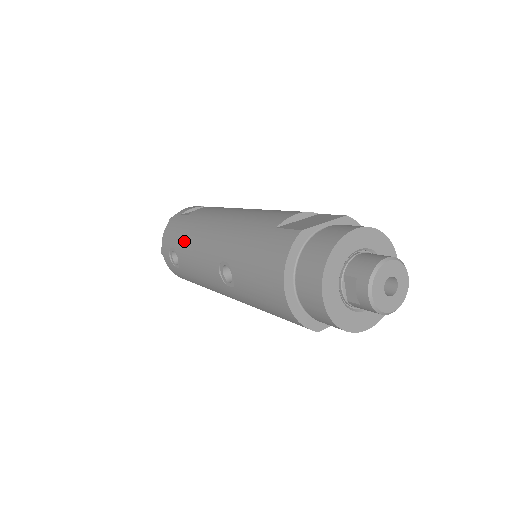
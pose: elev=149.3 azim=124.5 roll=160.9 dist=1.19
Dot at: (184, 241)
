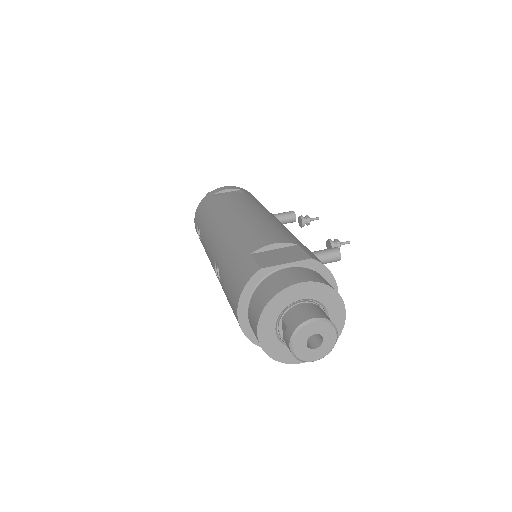
Dot at: (204, 225)
